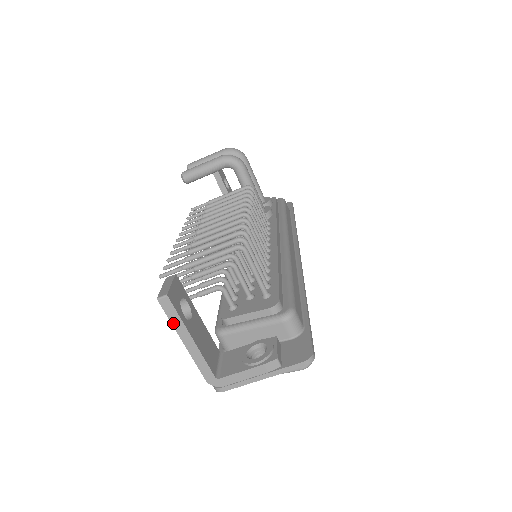
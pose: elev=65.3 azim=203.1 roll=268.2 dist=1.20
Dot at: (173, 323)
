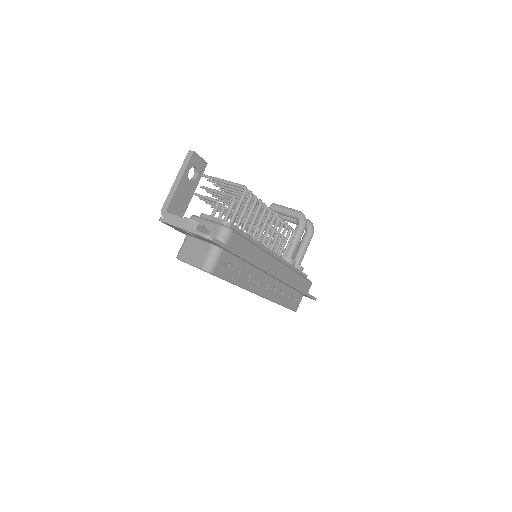
Dot at: (182, 166)
